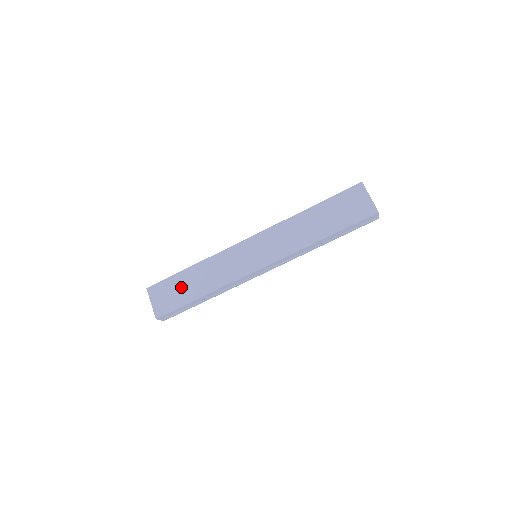
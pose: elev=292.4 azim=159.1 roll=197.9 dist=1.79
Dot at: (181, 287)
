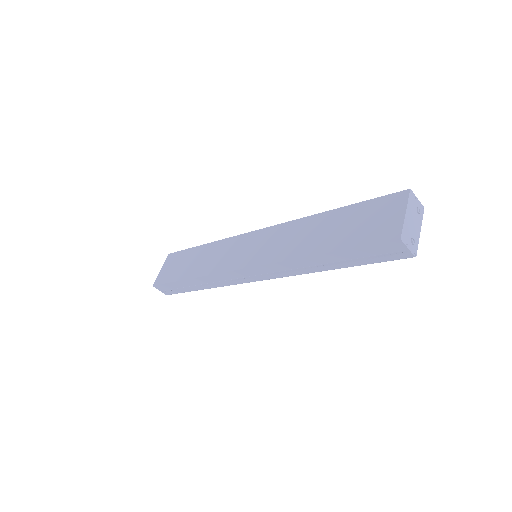
Dot at: (184, 262)
